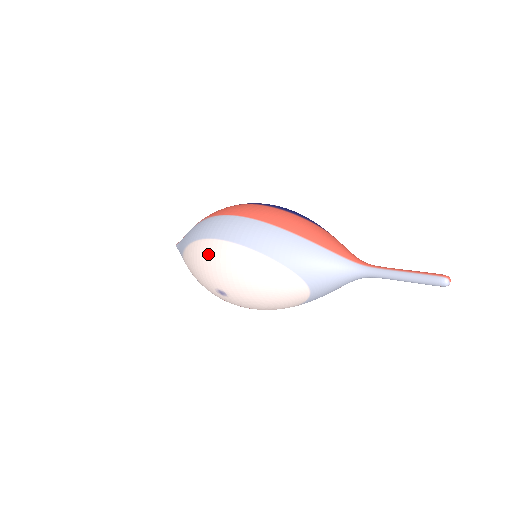
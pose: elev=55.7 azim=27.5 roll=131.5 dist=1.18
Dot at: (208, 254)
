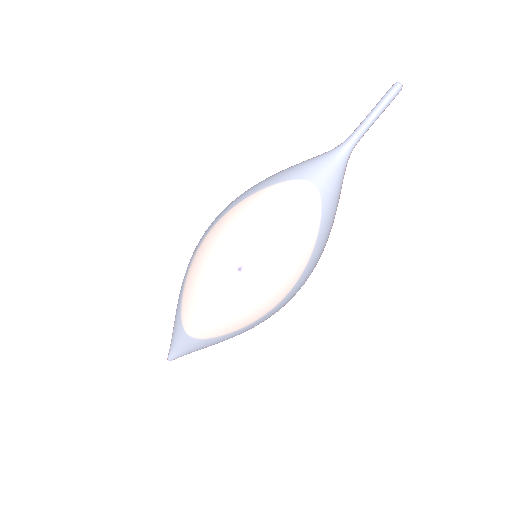
Dot at: (209, 243)
